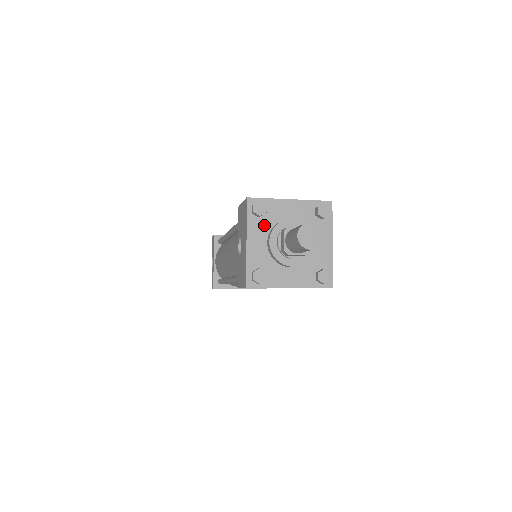
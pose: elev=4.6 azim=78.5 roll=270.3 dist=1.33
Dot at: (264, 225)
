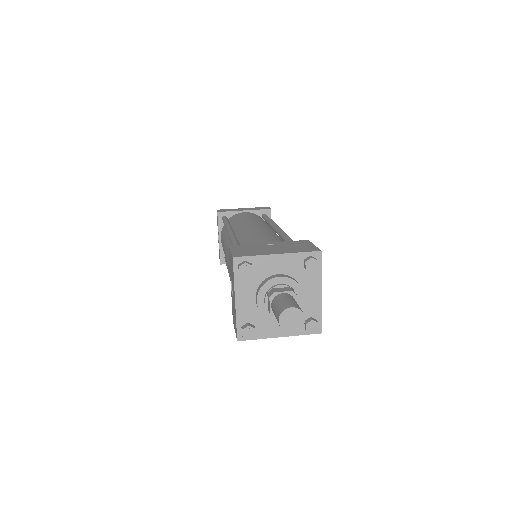
Dot at: (252, 282)
